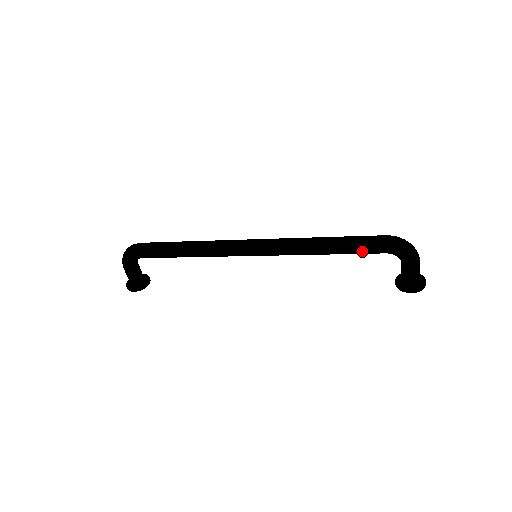
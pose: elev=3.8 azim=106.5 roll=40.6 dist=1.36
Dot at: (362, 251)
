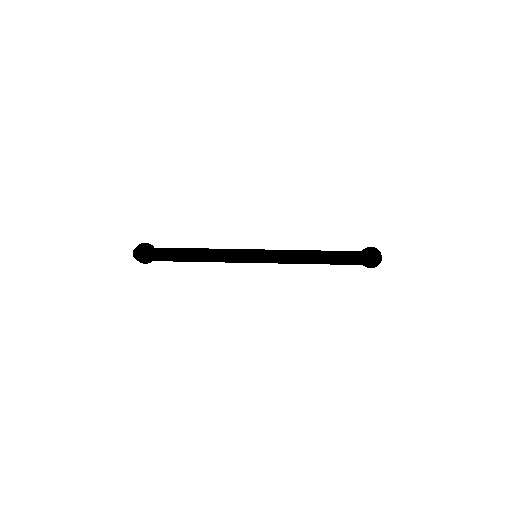
Dot at: (343, 264)
